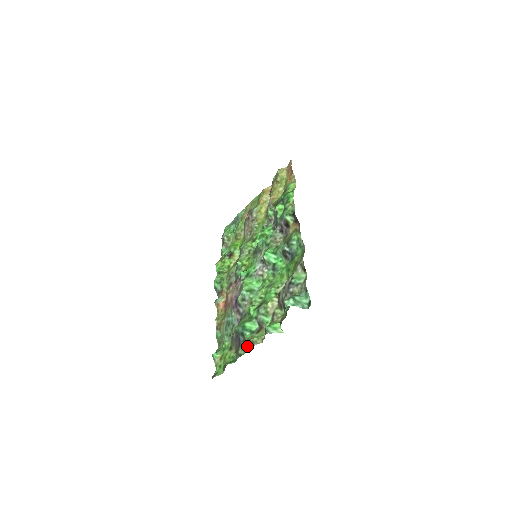
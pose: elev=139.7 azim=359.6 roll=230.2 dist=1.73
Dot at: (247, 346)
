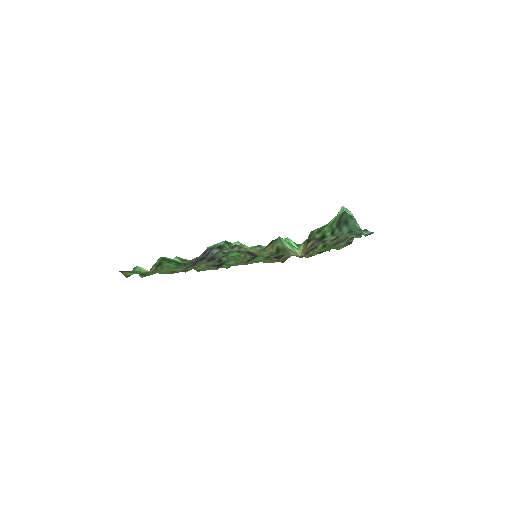
Dot at: (226, 249)
